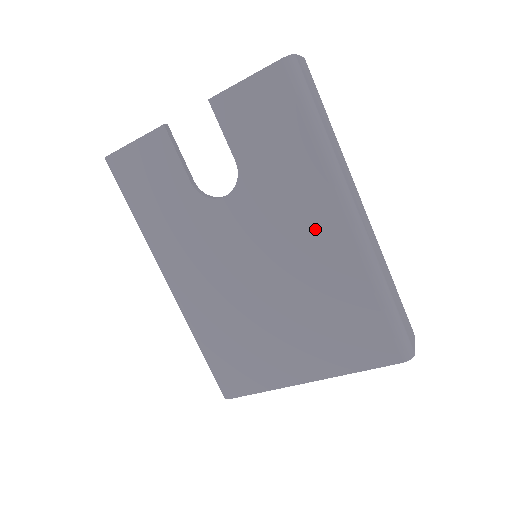
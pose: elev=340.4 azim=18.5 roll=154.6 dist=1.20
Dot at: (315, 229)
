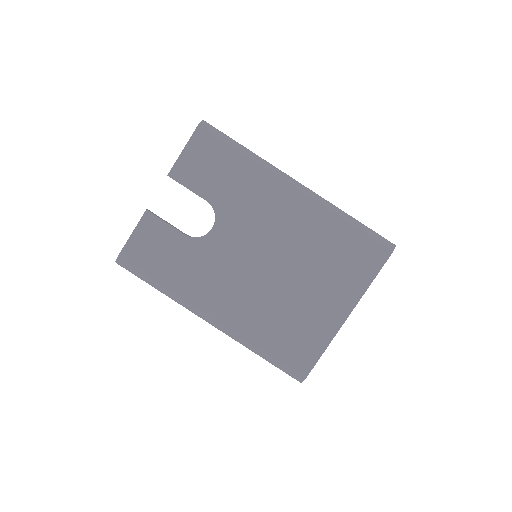
Dot at: (281, 208)
